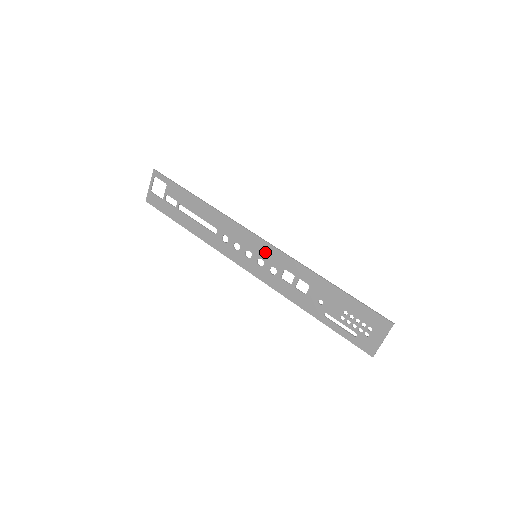
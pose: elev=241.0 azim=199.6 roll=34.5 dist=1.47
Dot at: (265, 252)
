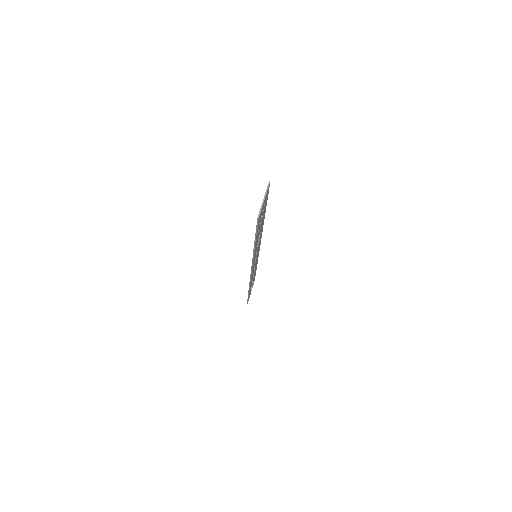
Dot at: occluded
